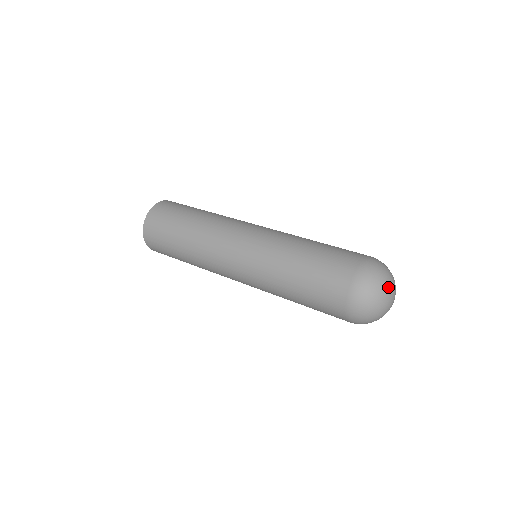
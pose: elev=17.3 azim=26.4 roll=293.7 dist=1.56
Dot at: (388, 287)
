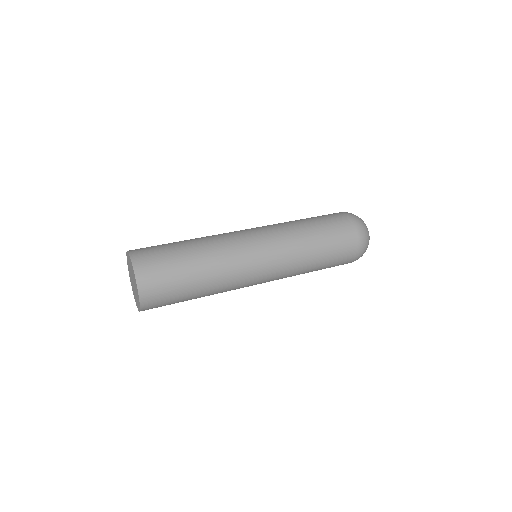
Dot at: occluded
